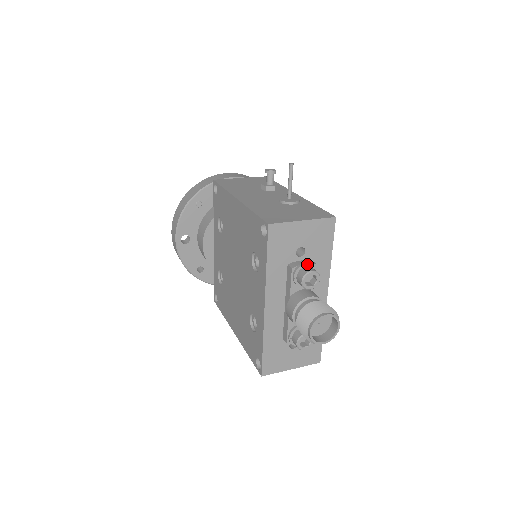
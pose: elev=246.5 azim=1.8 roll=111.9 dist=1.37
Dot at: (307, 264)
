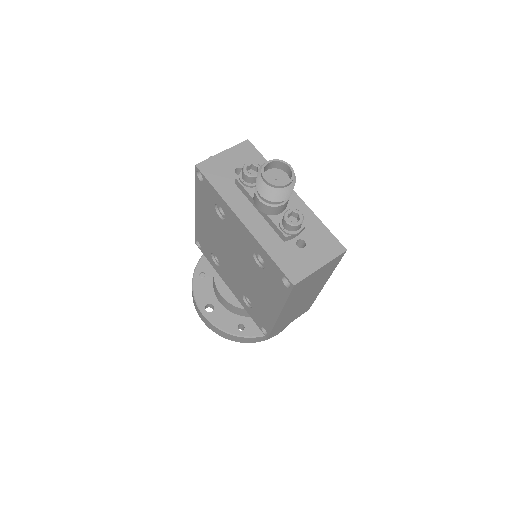
Dot at: occluded
